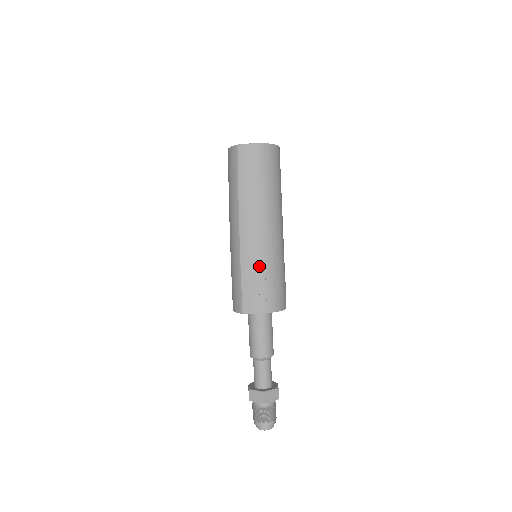
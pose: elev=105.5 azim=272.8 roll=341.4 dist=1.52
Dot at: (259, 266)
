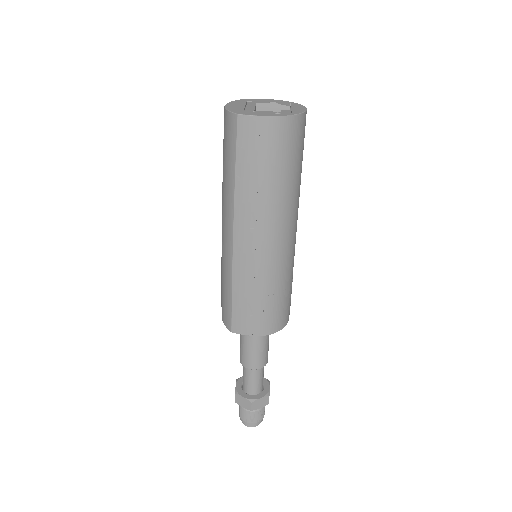
Dot at: (257, 285)
